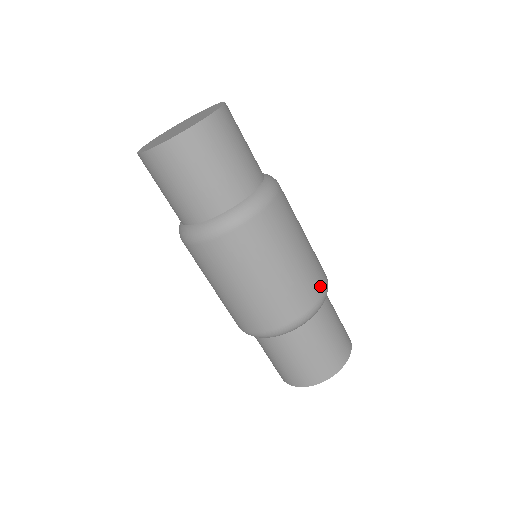
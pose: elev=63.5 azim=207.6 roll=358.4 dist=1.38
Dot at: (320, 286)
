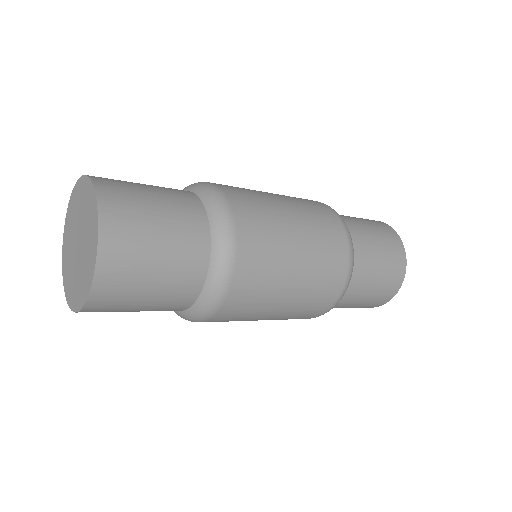
Dot at: (339, 277)
